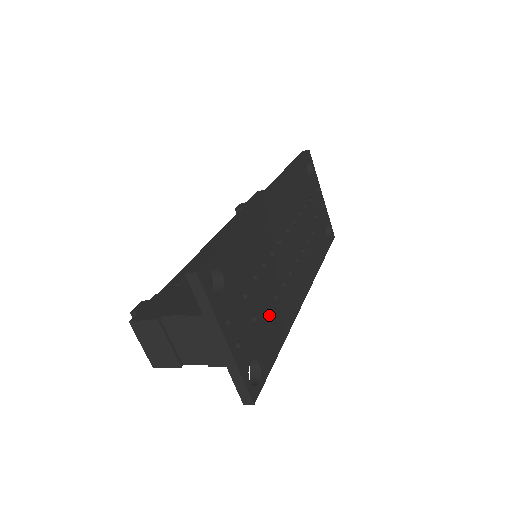
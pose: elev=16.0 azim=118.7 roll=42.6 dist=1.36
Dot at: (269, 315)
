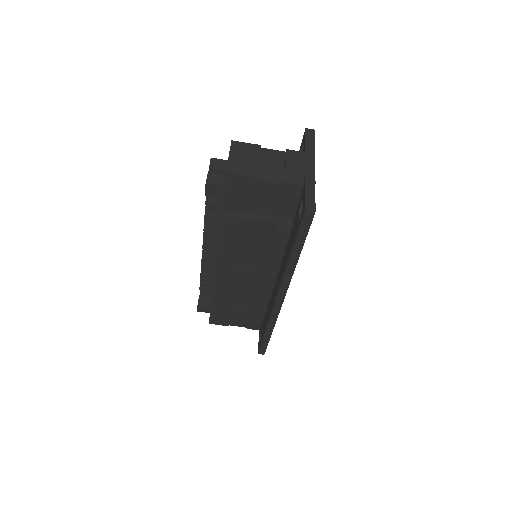
Dot at: occluded
